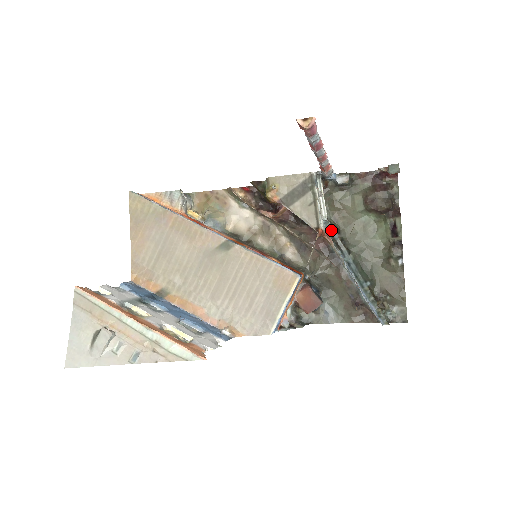
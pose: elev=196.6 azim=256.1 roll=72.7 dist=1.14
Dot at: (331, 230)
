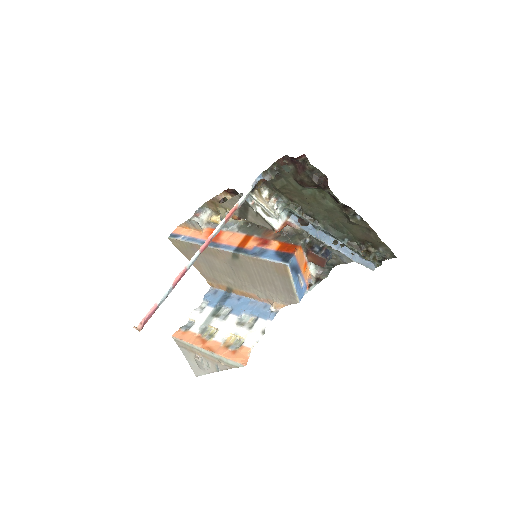
Dot at: (292, 212)
